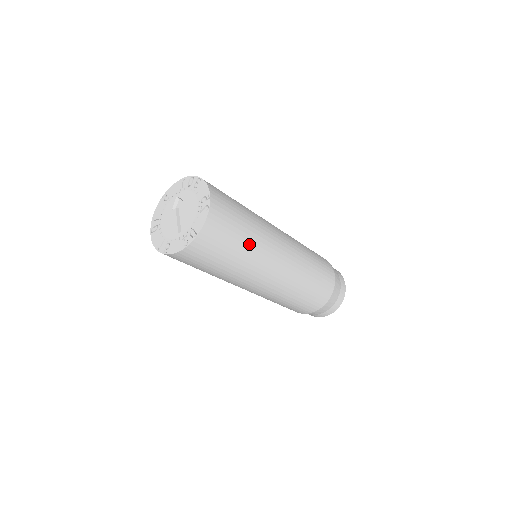
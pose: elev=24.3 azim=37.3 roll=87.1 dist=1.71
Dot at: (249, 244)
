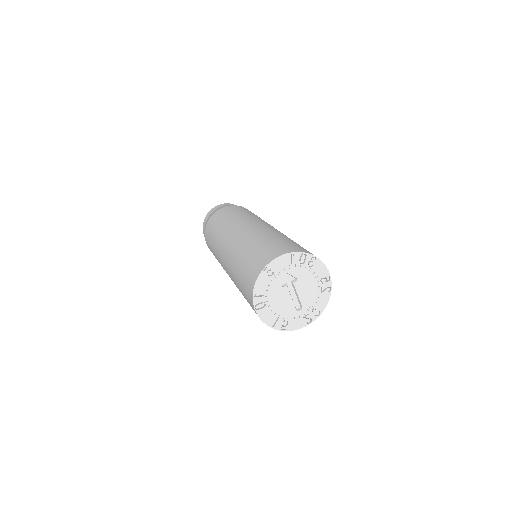
Dot at: occluded
